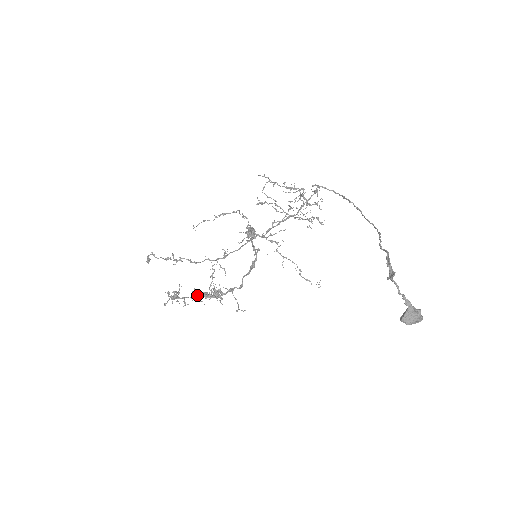
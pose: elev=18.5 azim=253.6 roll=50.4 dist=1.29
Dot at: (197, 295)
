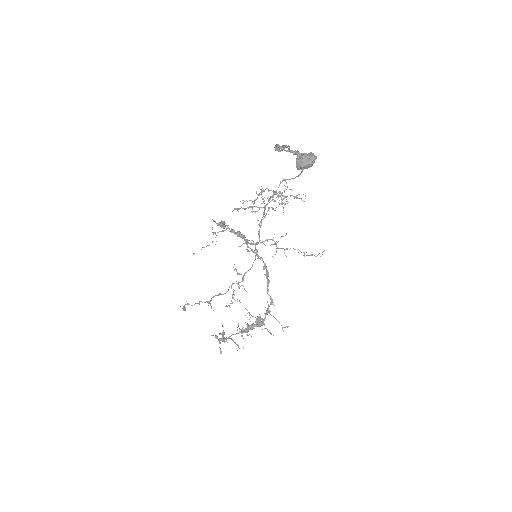
Dot at: (242, 331)
